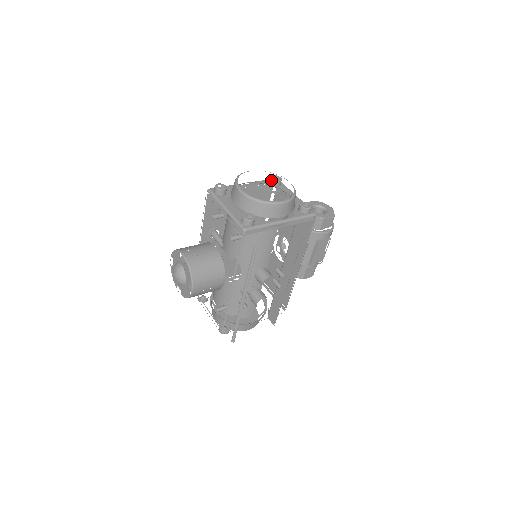
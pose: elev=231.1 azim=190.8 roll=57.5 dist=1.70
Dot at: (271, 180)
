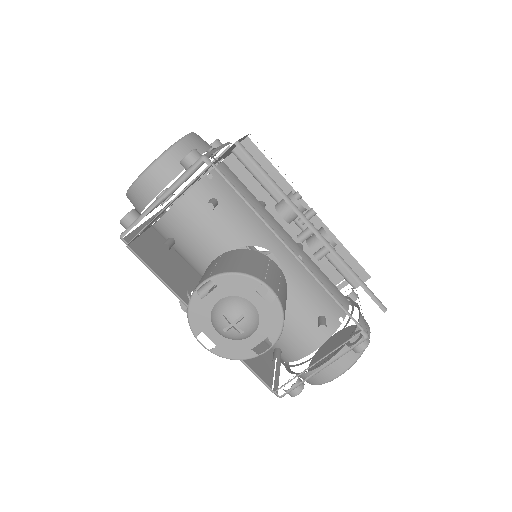
Dot at: occluded
